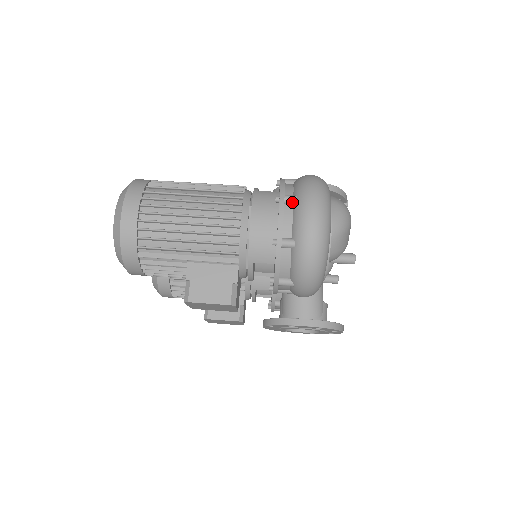
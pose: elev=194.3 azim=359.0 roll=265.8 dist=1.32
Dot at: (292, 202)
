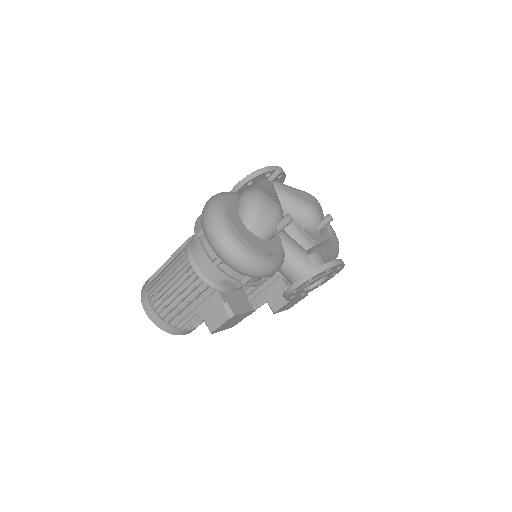
Dot at: (203, 233)
